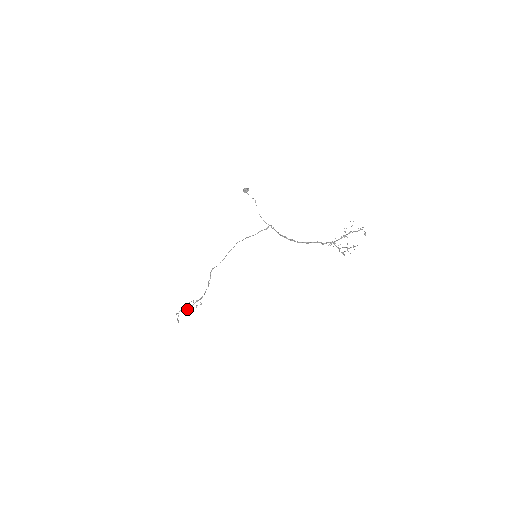
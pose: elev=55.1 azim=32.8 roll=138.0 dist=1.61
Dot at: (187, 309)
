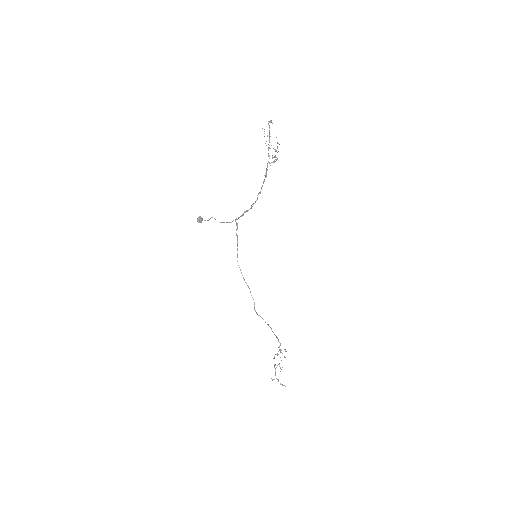
Dot at: (280, 367)
